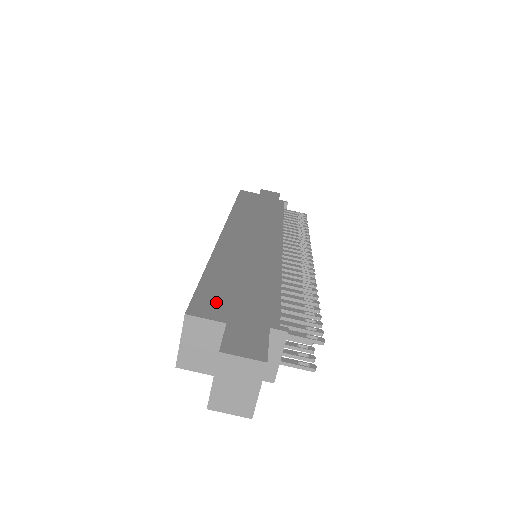
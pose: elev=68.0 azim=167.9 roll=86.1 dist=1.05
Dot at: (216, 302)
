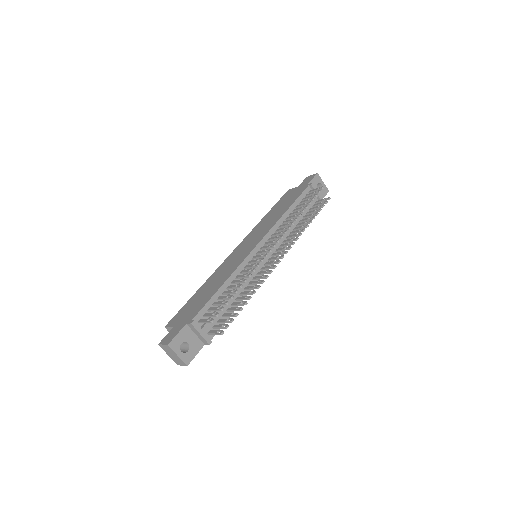
Dot at: (181, 315)
